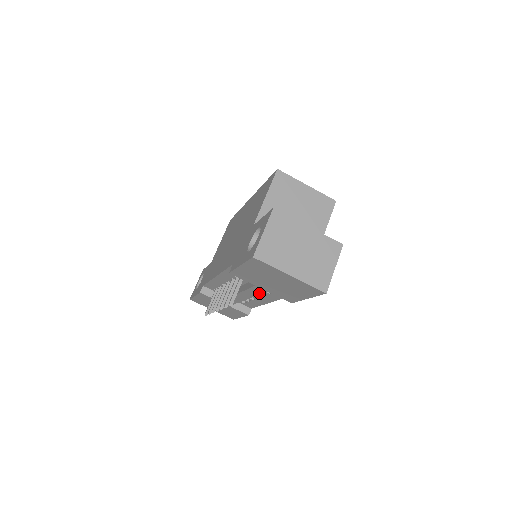
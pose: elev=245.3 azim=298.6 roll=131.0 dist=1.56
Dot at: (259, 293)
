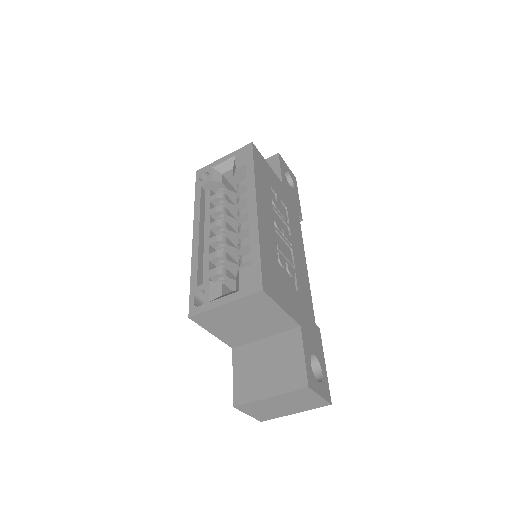
Dot at: occluded
